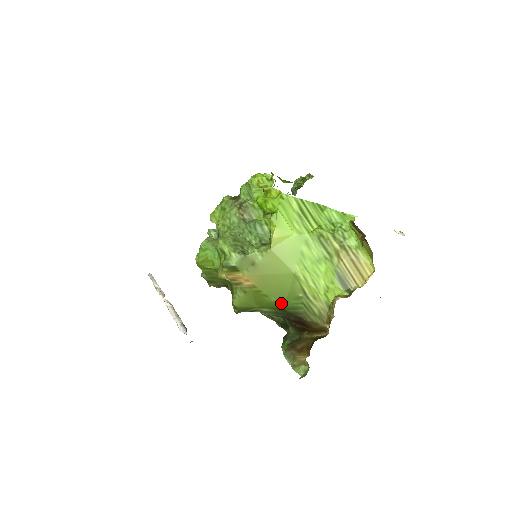
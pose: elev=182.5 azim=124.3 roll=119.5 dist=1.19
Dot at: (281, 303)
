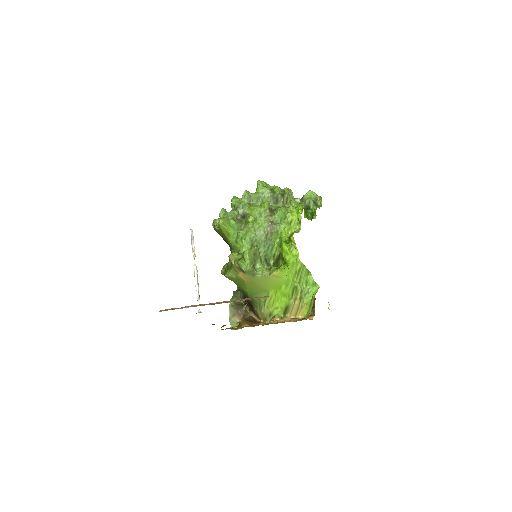
Dot at: (250, 294)
